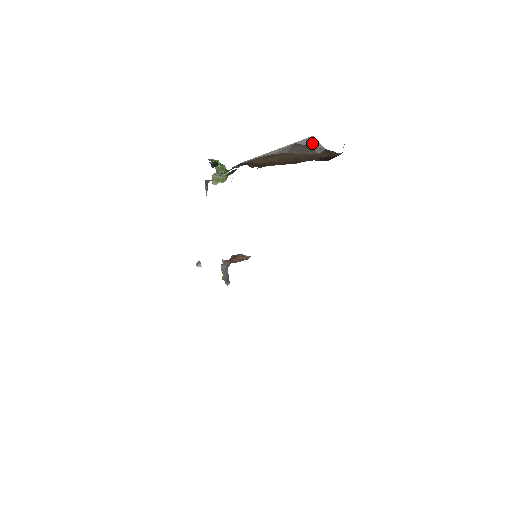
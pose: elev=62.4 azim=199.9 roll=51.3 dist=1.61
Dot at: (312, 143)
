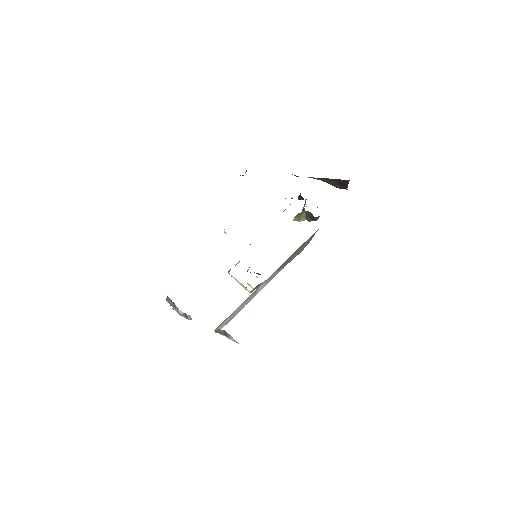
Dot at: (344, 183)
